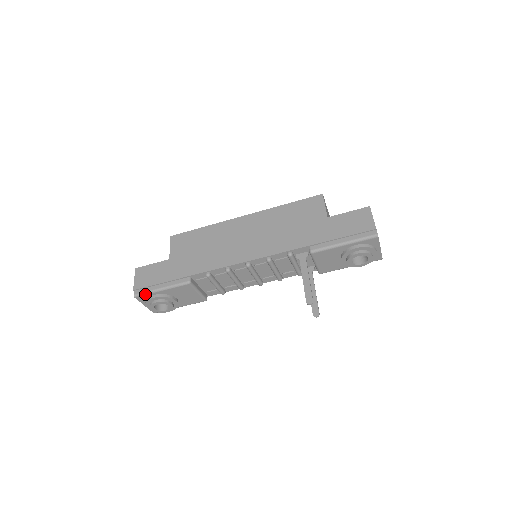
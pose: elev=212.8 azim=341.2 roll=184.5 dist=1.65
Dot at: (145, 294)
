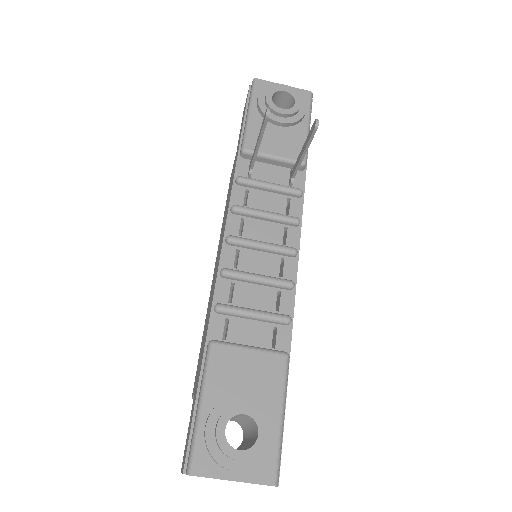
Dot at: (194, 446)
